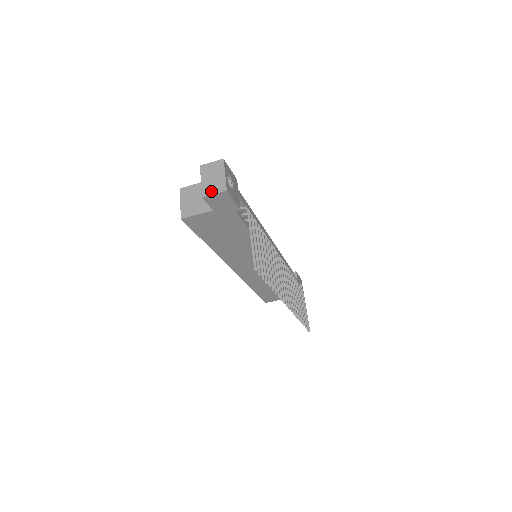
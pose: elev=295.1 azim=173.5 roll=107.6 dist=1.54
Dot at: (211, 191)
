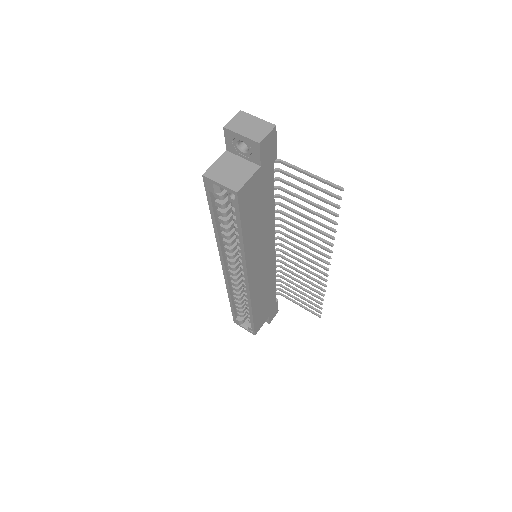
Dot at: (262, 134)
